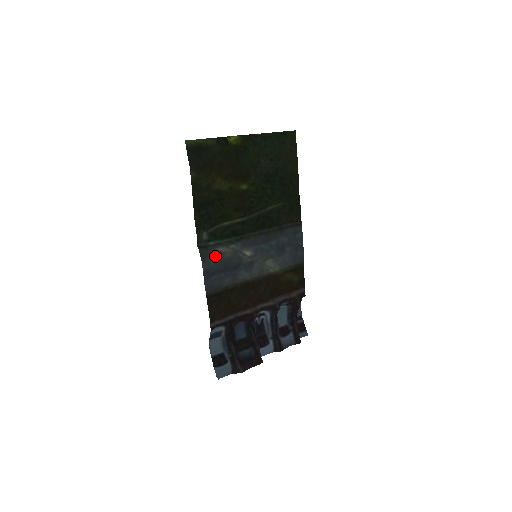
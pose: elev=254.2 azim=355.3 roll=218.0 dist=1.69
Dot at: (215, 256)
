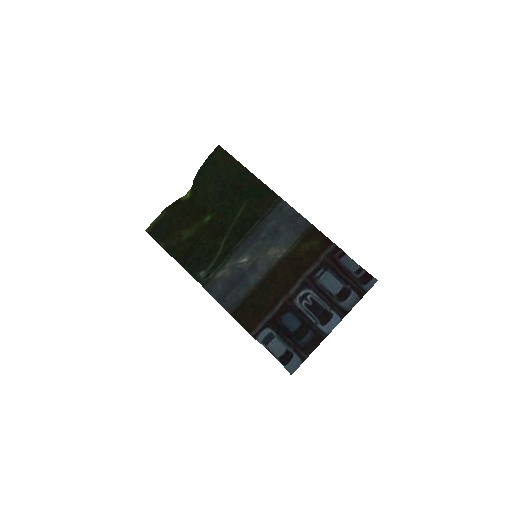
Dot at: (218, 282)
